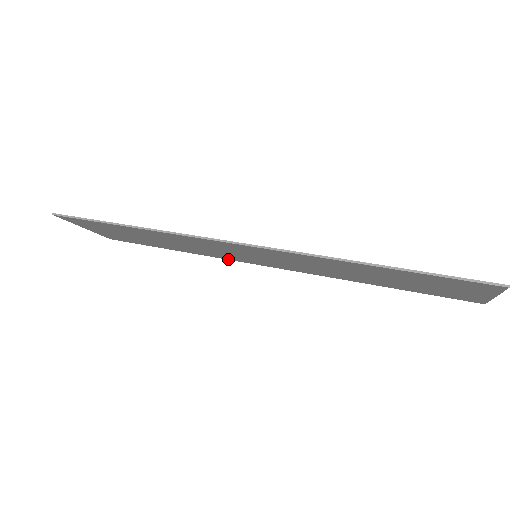
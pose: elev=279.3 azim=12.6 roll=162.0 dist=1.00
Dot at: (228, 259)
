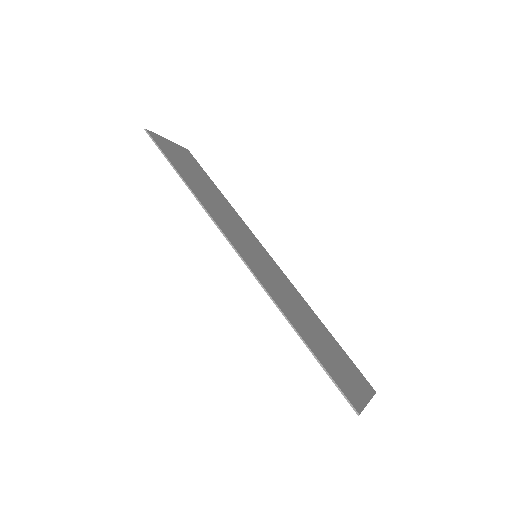
Dot at: (249, 231)
